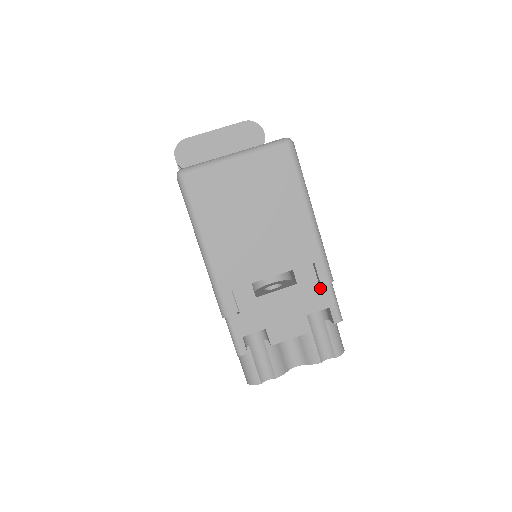
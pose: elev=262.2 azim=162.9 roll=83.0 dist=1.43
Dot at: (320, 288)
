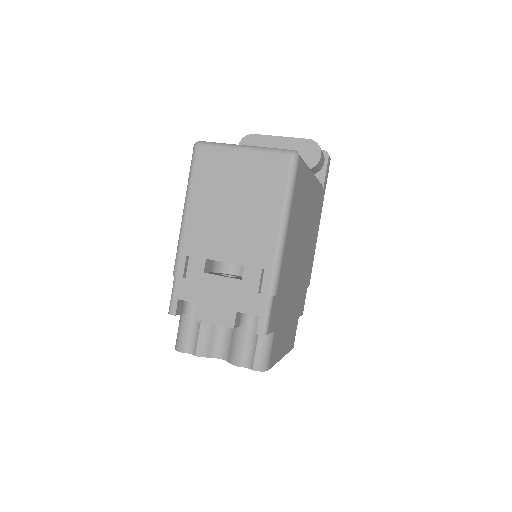
Dot at: (259, 294)
